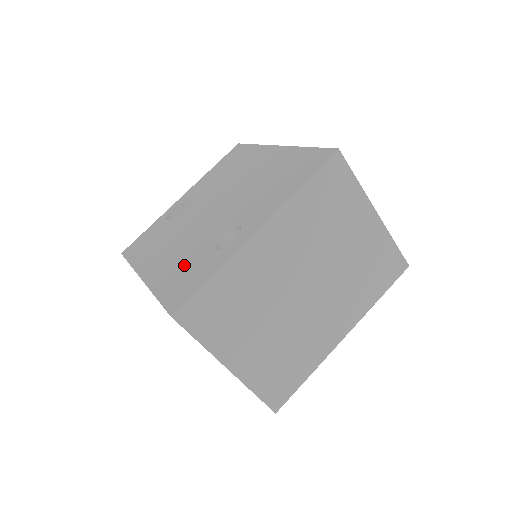
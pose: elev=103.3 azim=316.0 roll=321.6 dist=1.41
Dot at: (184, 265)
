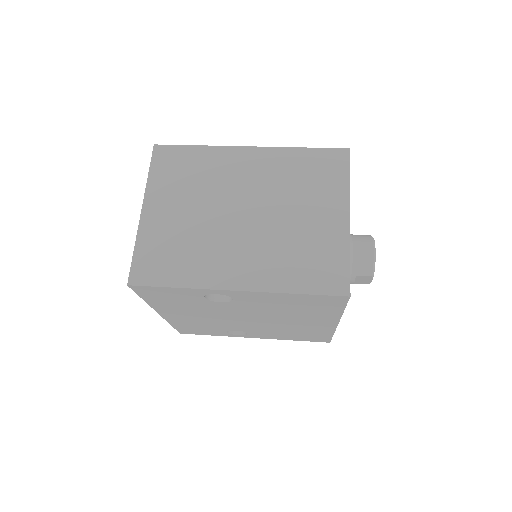
Dot at: occluded
